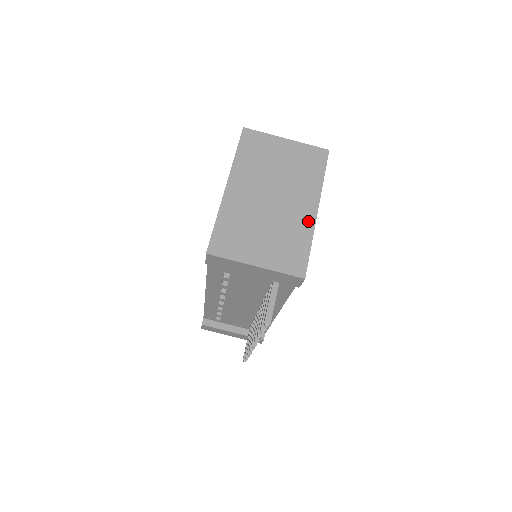
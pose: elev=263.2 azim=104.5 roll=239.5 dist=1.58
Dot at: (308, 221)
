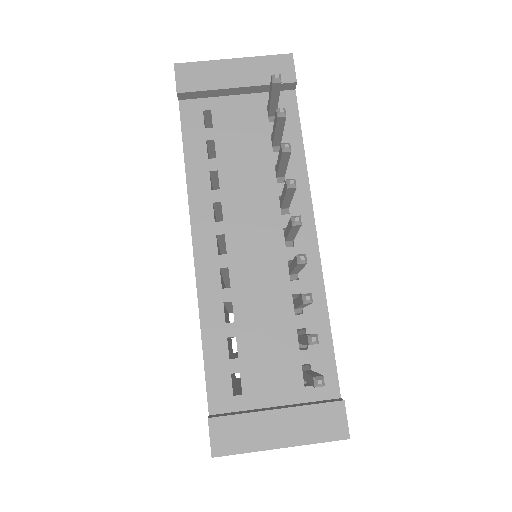
Dot at: occluded
